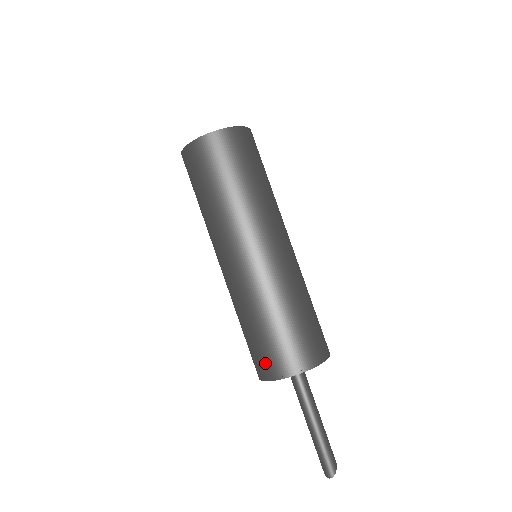
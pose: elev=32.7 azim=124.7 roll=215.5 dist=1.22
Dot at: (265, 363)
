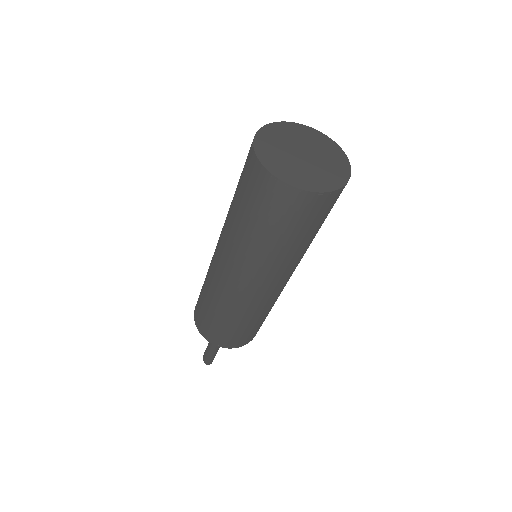
Dot at: (231, 341)
